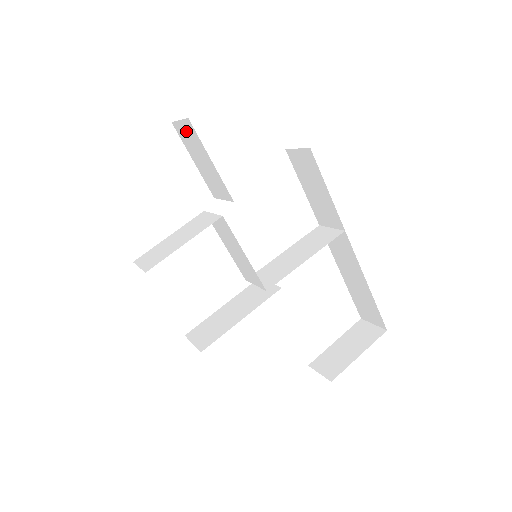
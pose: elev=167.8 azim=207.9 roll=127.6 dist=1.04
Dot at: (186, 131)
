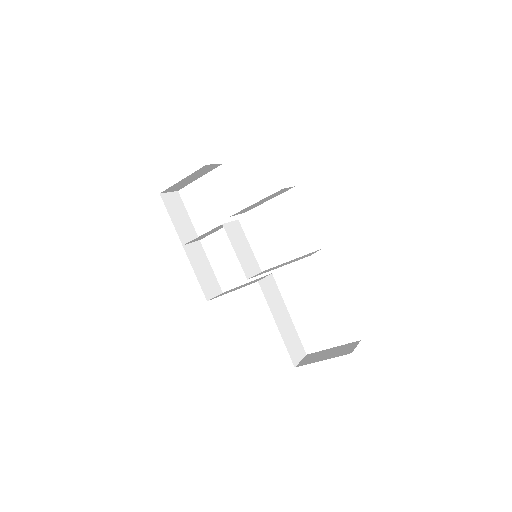
Dot at: occluded
